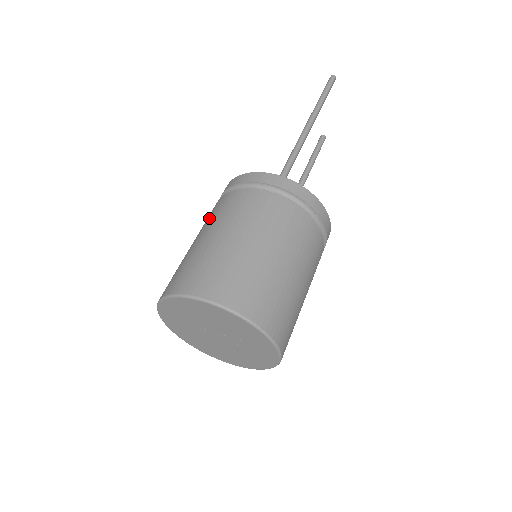
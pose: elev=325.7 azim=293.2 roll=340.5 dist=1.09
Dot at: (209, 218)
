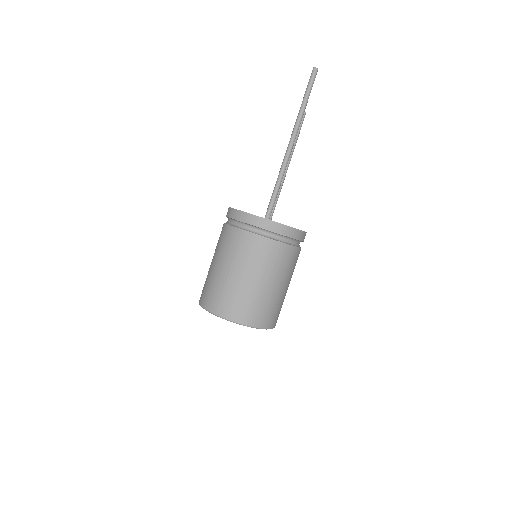
Dot at: (225, 247)
